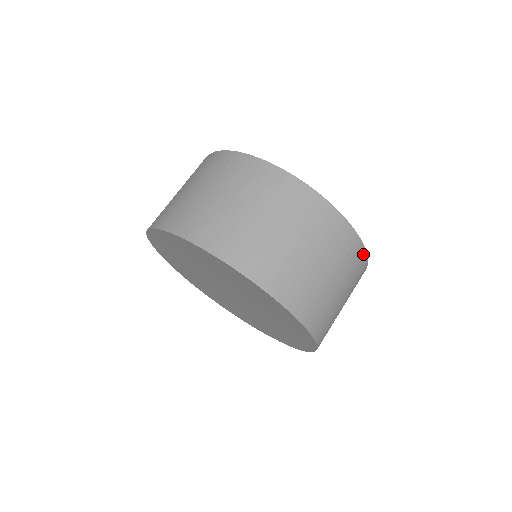
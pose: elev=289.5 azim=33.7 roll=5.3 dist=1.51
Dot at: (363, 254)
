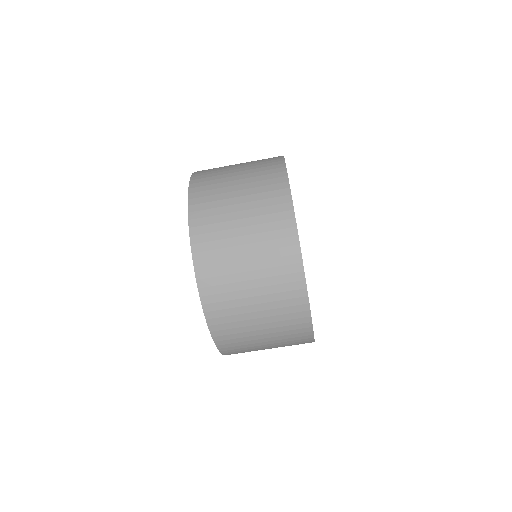
Dot at: occluded
